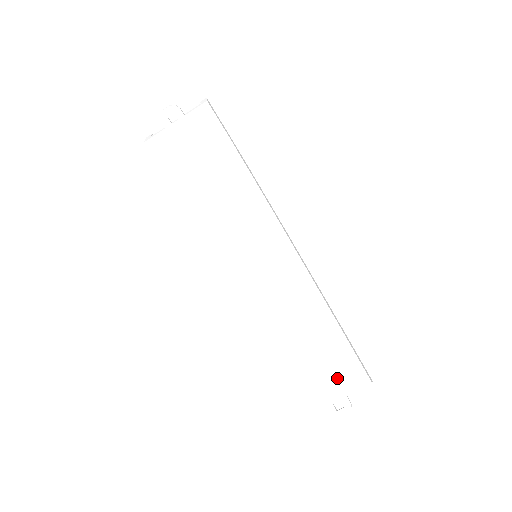
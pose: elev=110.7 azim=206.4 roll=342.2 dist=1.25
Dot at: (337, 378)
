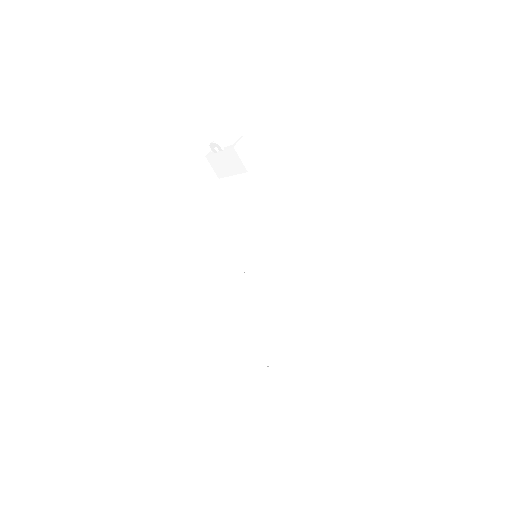
Dot at: (272, 351)
